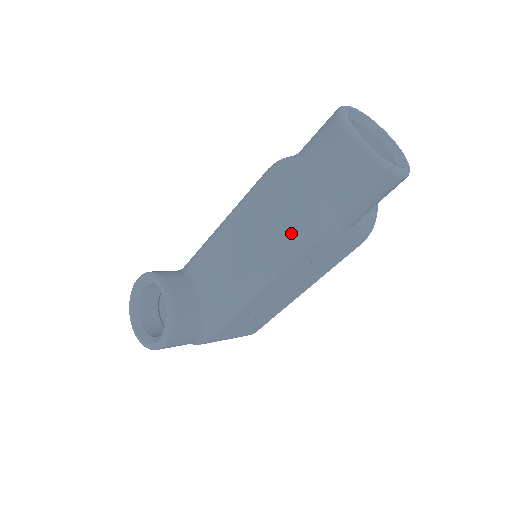
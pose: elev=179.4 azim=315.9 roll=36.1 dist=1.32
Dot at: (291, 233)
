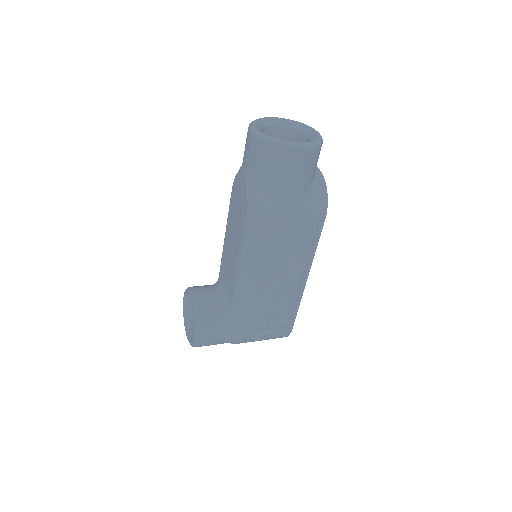
Dot at: (245, 220)
